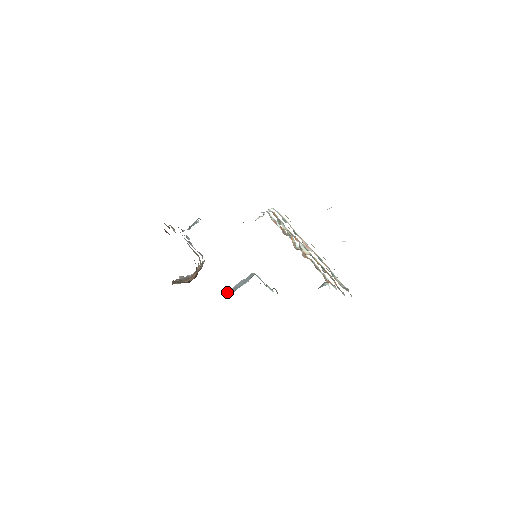
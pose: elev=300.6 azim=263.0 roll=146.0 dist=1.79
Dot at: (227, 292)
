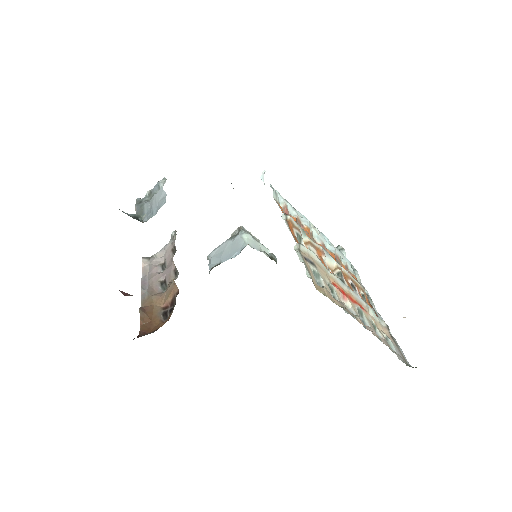
Dot at: occluded
